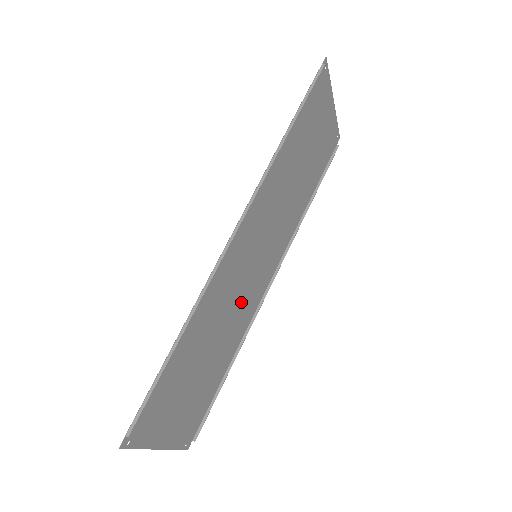
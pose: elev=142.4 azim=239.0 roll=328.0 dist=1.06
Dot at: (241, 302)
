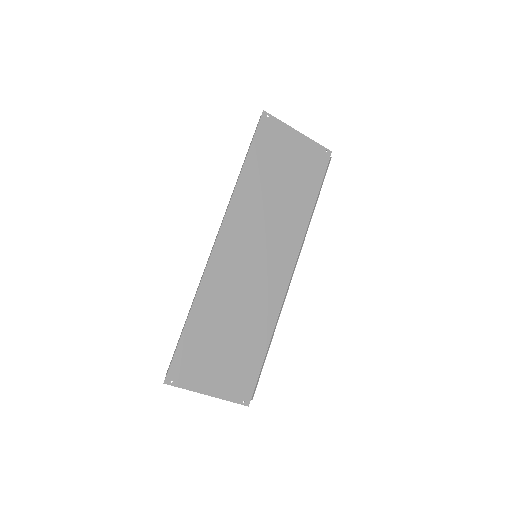
Dot at: (257, 291)
